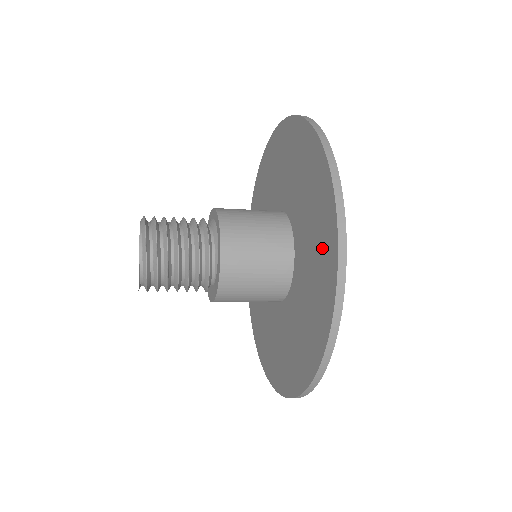
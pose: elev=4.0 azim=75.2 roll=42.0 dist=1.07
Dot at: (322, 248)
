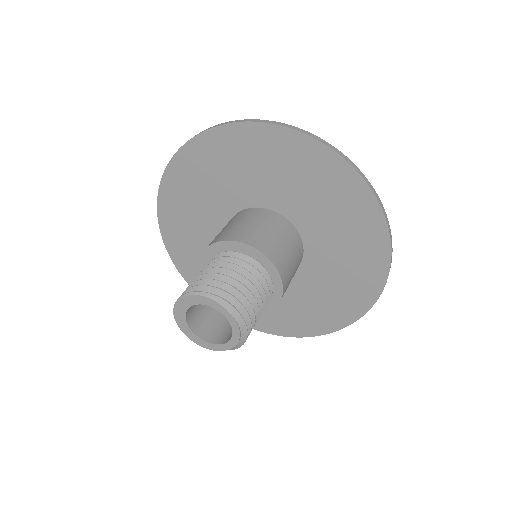
Dot at: (315, 317)
